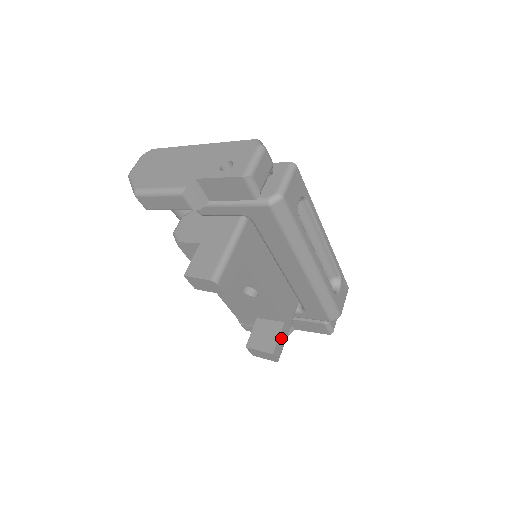
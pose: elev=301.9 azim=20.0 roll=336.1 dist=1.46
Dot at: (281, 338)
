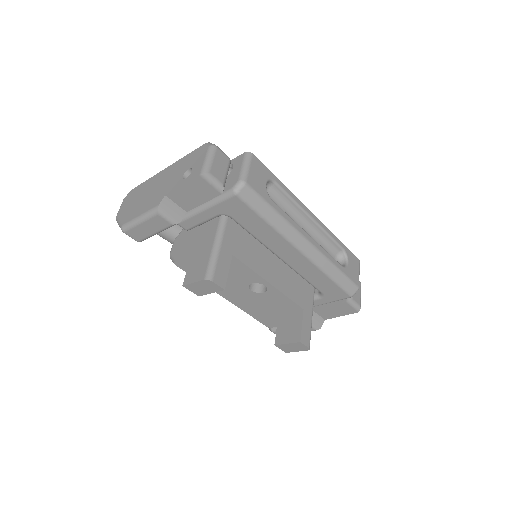
Dot at: (305, 325)
